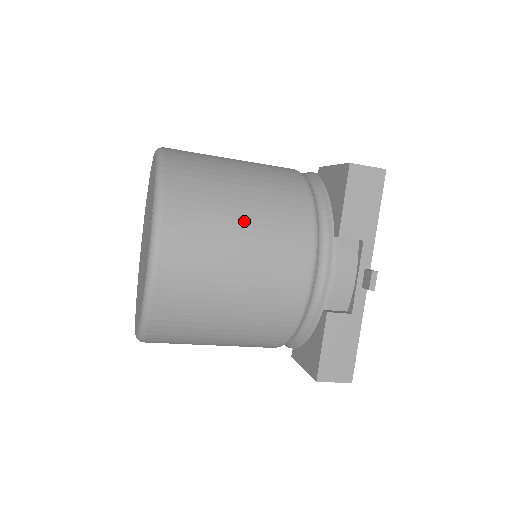
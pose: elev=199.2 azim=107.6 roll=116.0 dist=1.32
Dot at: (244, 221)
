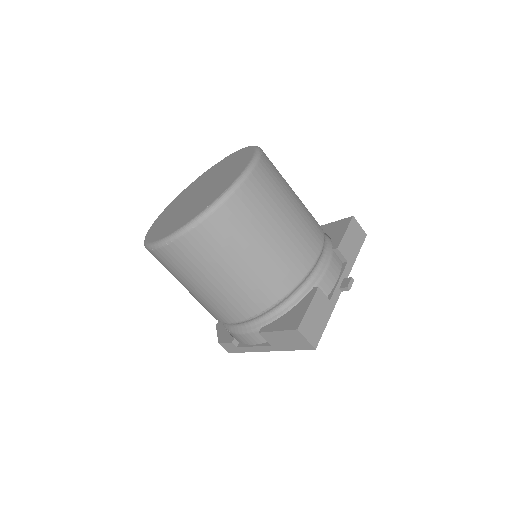
Dot at: (295, 200)
